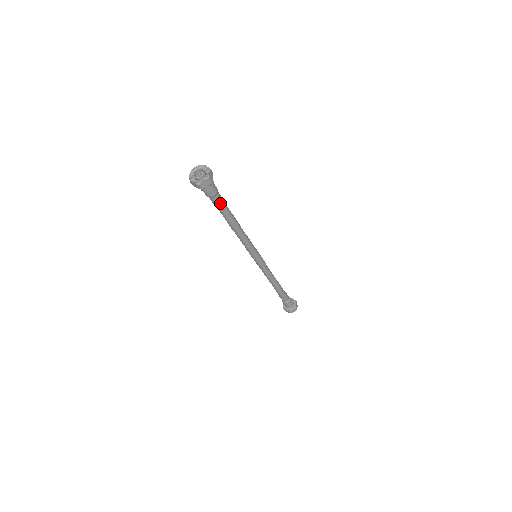
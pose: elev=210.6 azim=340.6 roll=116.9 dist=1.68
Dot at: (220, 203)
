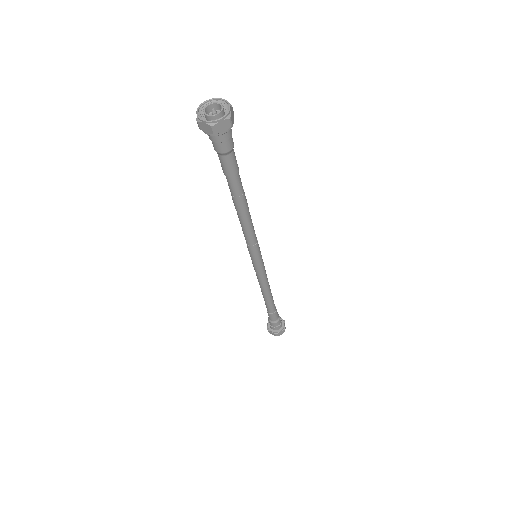
Dot at: (233, 166)
